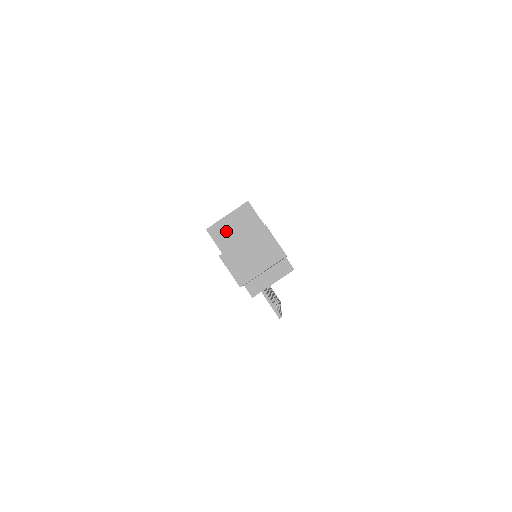
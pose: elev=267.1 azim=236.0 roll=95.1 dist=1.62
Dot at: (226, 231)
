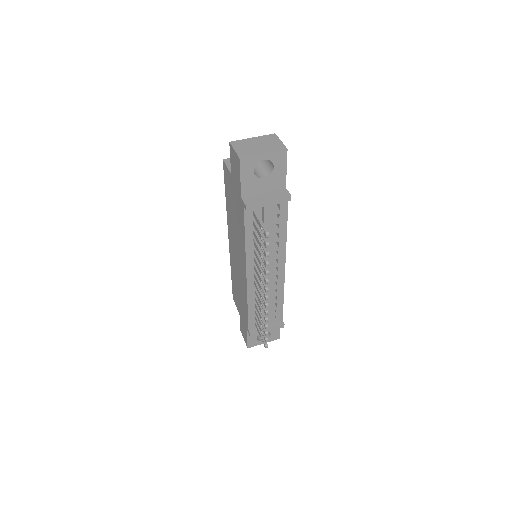
Dot at: occluded
